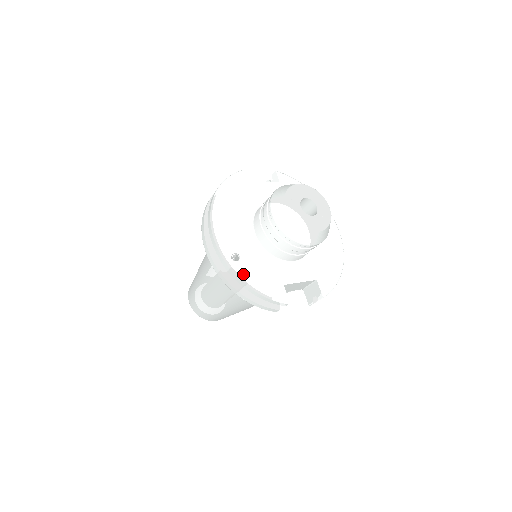
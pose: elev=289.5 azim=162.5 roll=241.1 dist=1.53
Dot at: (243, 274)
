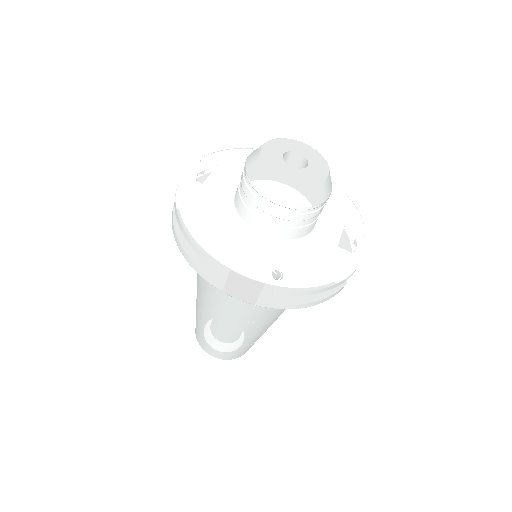
Dot at: (301, 283)
